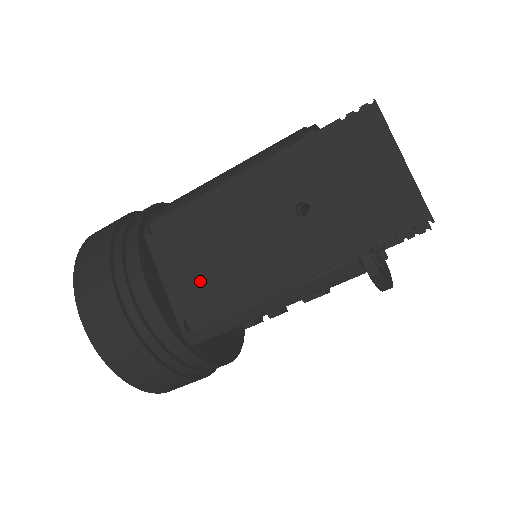
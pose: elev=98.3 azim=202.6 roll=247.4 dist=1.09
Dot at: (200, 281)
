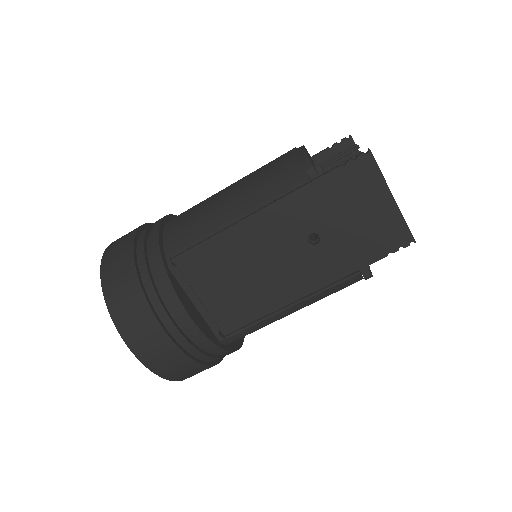
Dot at: (229, 300)
